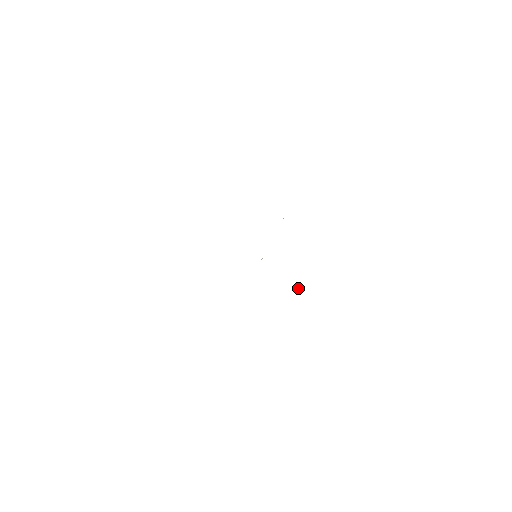
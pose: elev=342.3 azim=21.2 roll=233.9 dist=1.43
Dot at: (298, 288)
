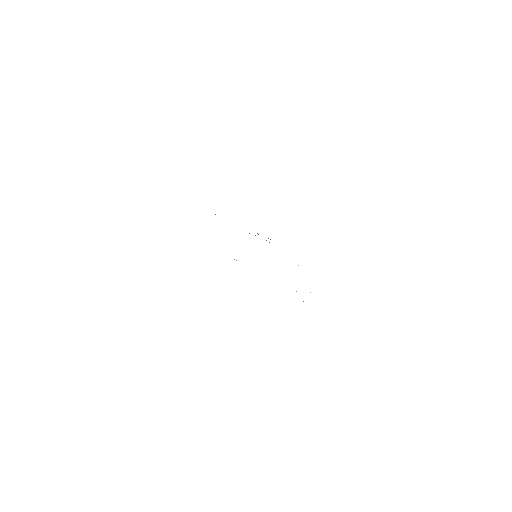
Dot at: occluded
